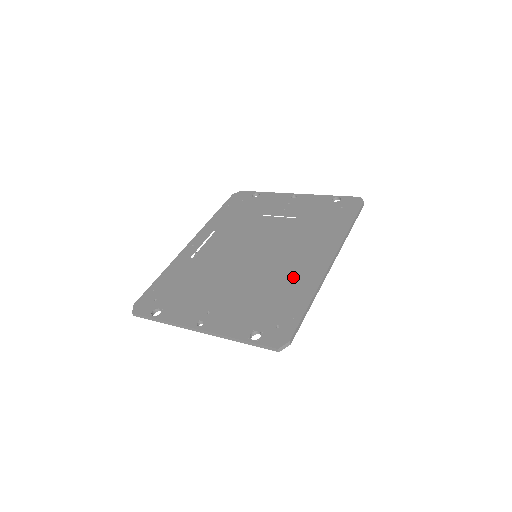
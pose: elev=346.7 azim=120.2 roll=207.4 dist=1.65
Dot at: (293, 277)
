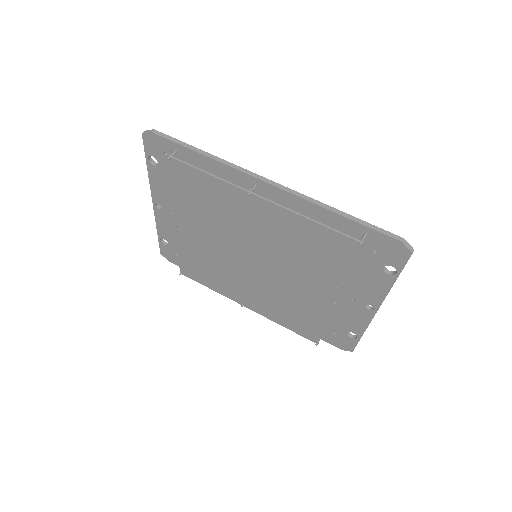
Dot at: occluded
